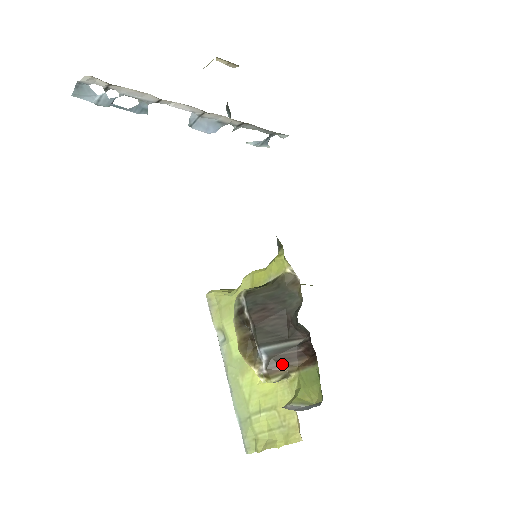
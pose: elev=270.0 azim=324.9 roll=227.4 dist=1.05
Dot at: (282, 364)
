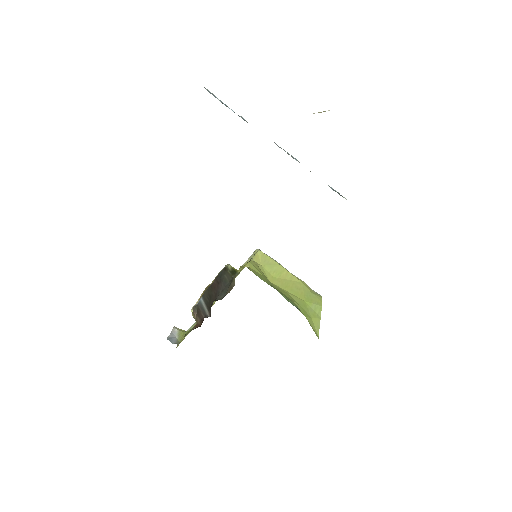
Dot at: (197, 314)
